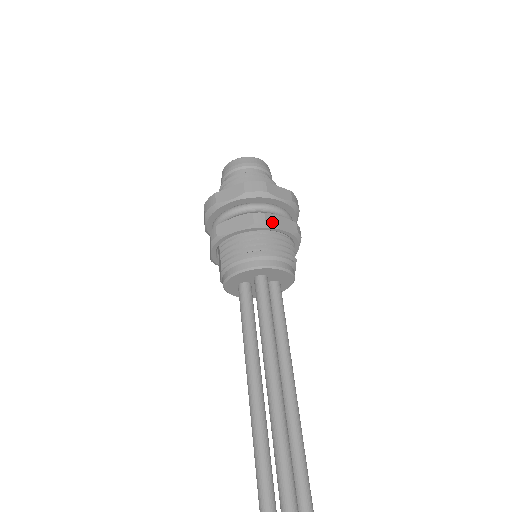
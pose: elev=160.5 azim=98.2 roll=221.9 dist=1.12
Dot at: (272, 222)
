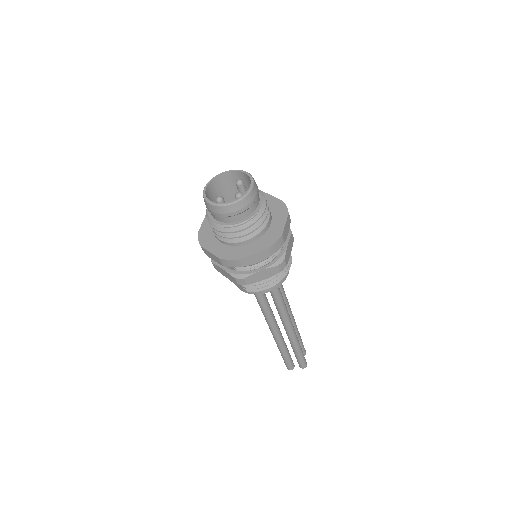
Dot at: (288, 258)
